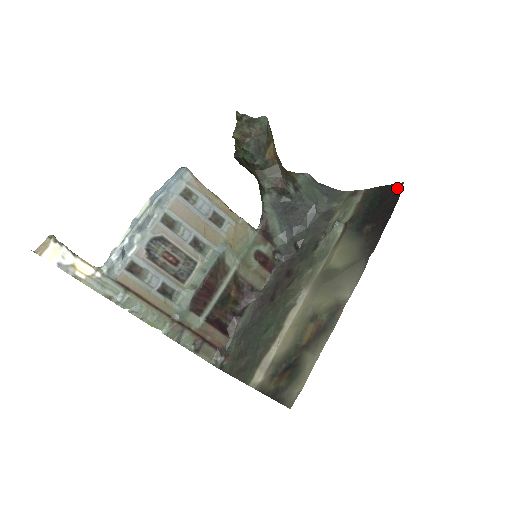
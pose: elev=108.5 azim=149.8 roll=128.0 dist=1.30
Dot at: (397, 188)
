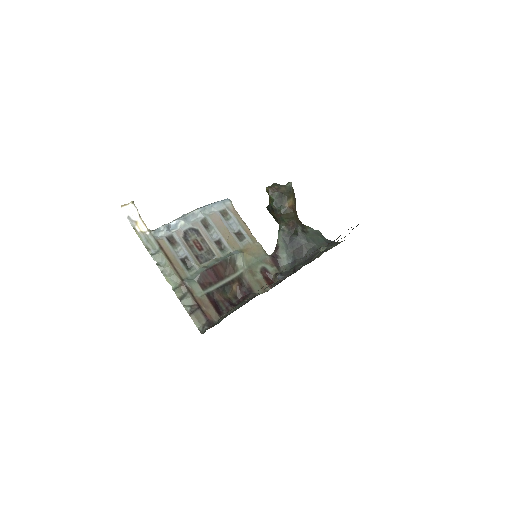
Dot at: occluded
